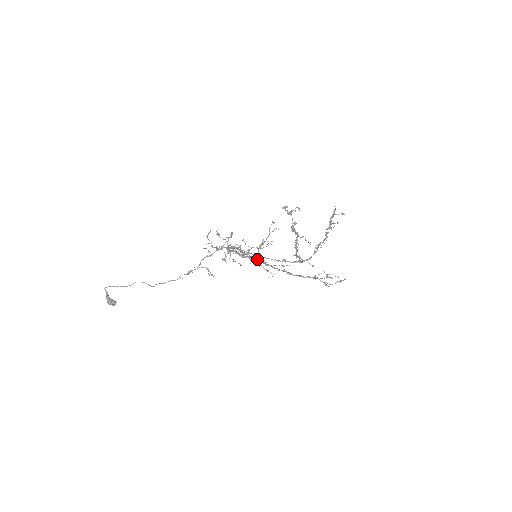
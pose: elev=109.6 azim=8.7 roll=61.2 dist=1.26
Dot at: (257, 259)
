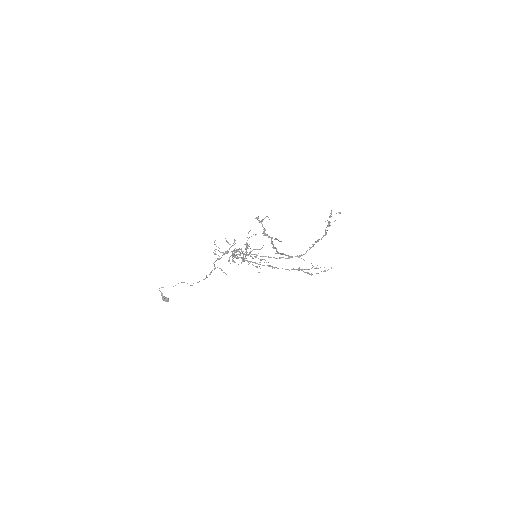
Dot at: occluded
